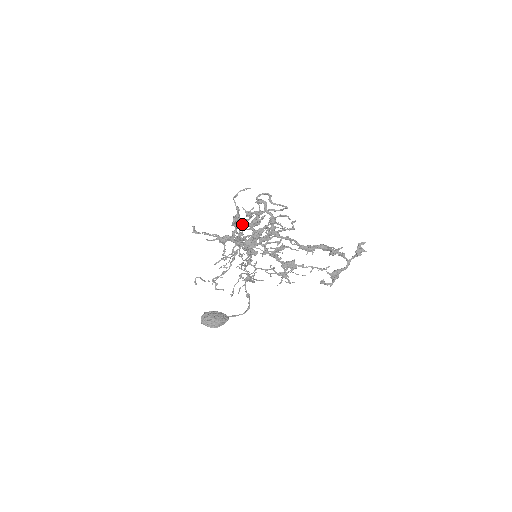
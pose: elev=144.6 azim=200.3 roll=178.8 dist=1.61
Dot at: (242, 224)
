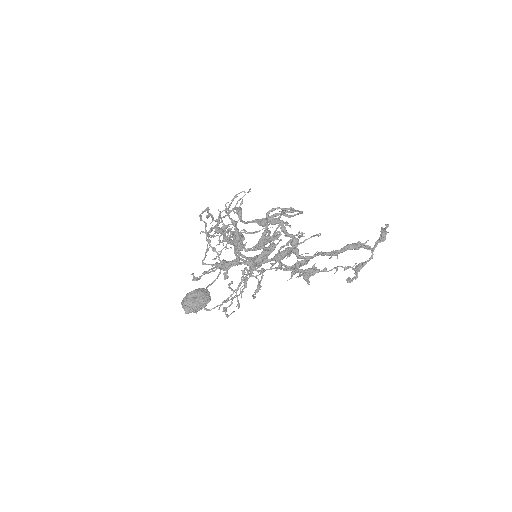
Dot at: (243, 239)
